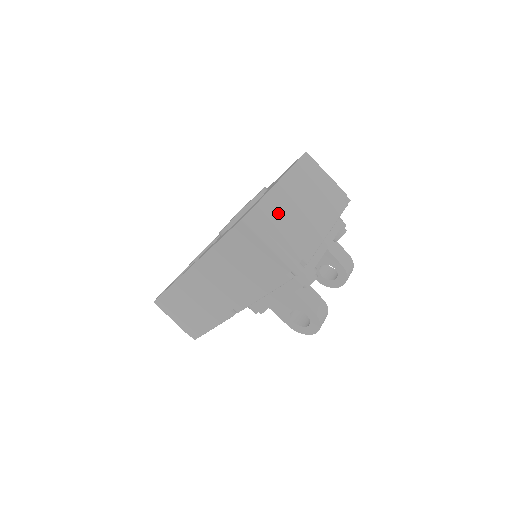
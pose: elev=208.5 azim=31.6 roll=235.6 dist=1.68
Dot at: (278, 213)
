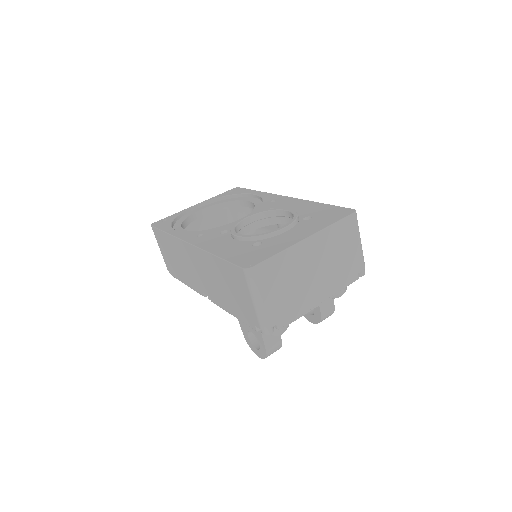
Dot at: (282, 274)
